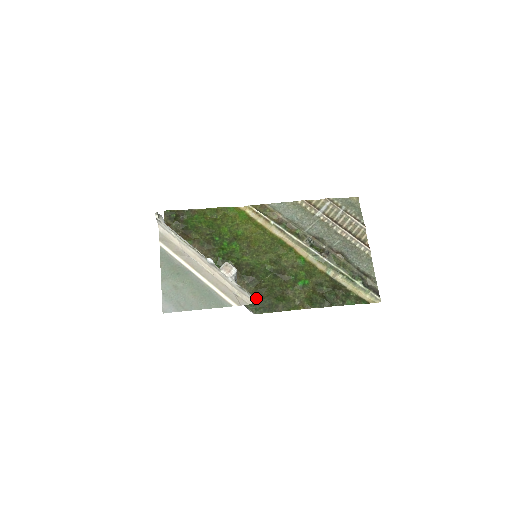
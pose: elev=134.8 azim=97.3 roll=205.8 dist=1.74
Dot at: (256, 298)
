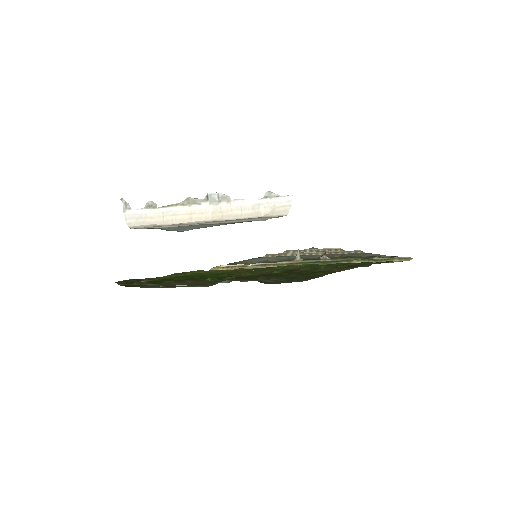
Dot at: (290, 198)
